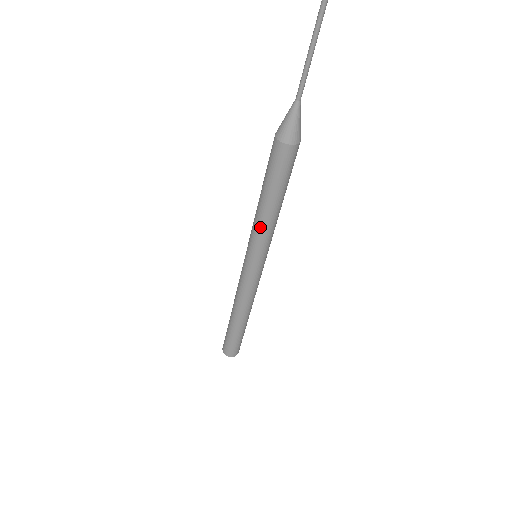
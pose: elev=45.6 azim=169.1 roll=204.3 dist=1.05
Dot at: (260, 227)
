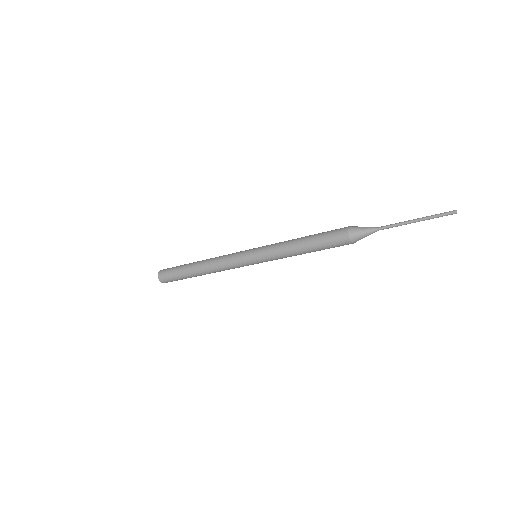
Dot at: (284, 255)
